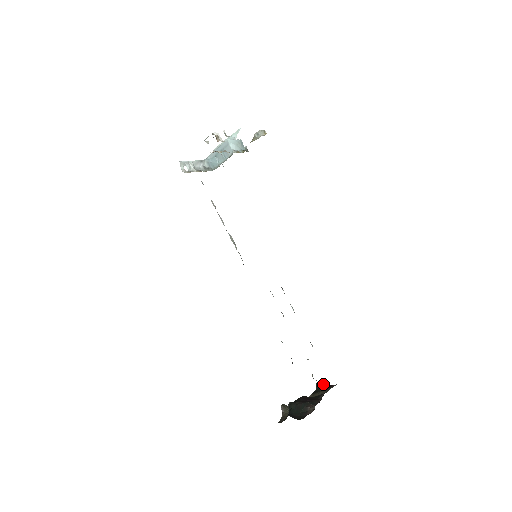
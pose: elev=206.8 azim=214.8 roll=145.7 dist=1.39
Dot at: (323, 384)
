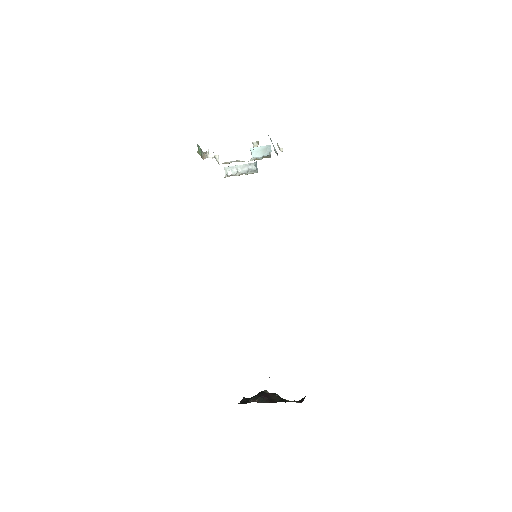
Dot at: (304, 397)
